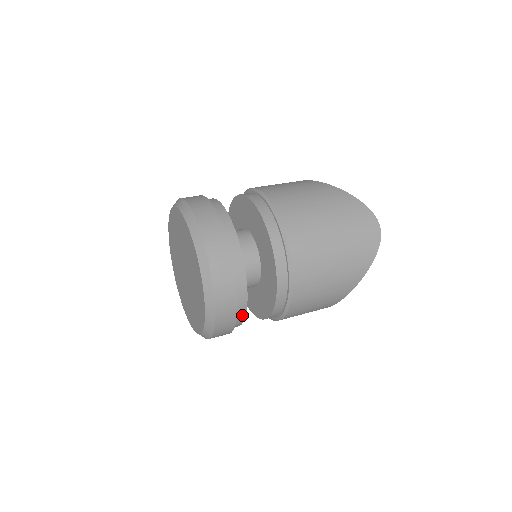
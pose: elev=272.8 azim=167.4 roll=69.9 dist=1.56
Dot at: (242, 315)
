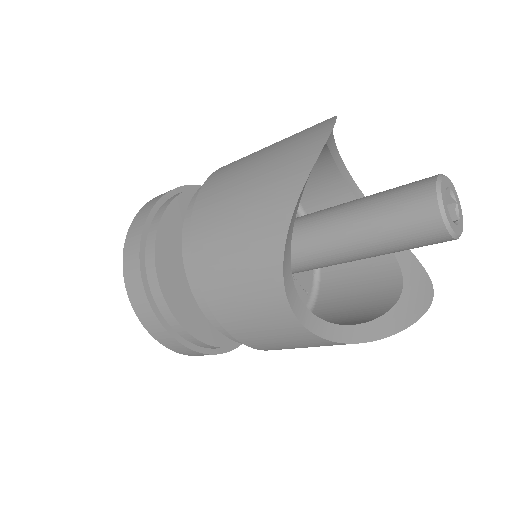
Dot at: (156, 284)
